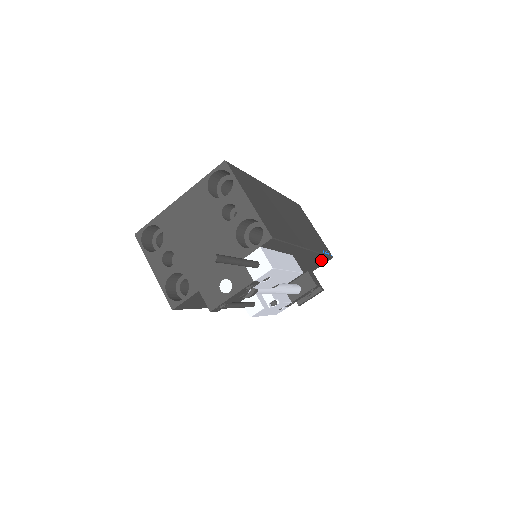
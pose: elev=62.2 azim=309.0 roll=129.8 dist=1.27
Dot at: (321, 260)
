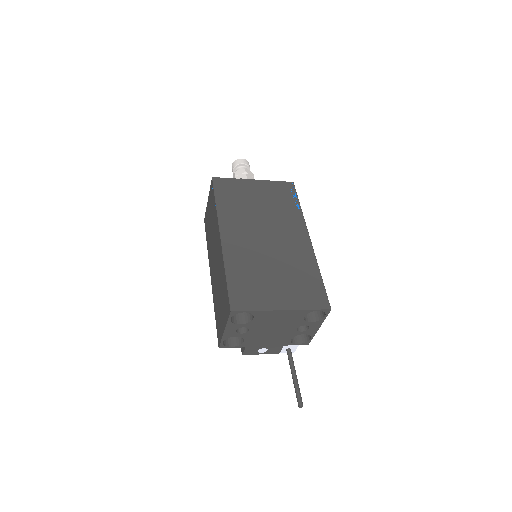
Dot at: occluded
